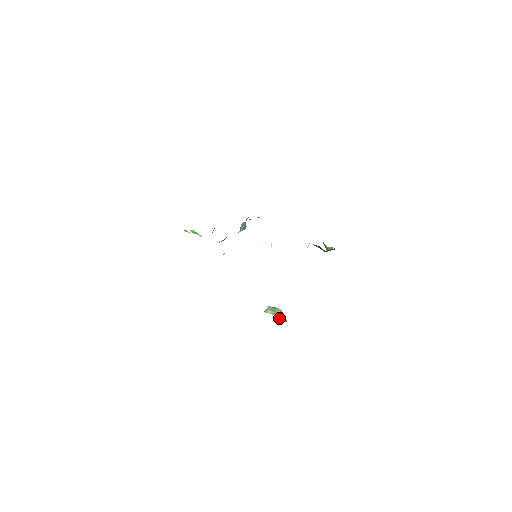
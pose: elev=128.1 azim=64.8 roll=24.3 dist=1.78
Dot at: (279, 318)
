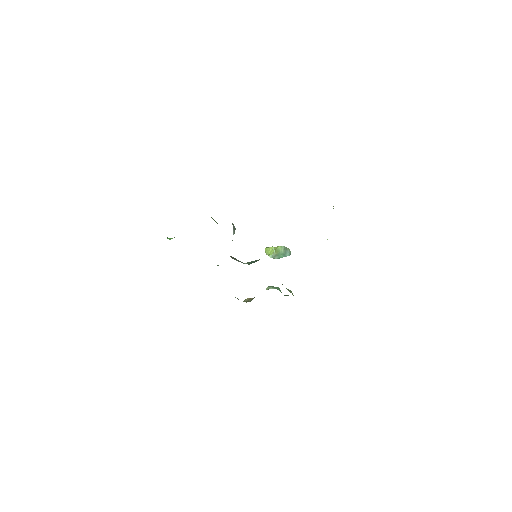
Dot at: occluded
